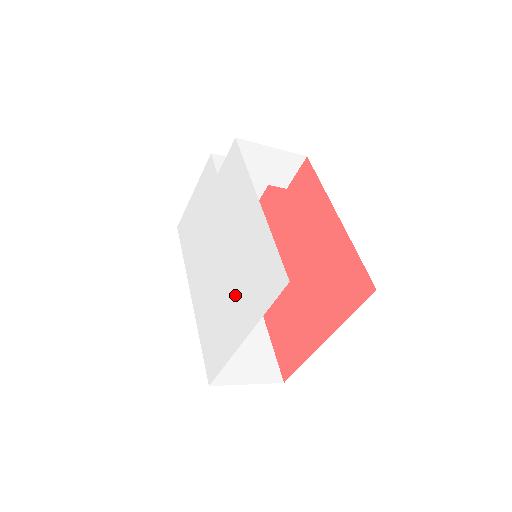
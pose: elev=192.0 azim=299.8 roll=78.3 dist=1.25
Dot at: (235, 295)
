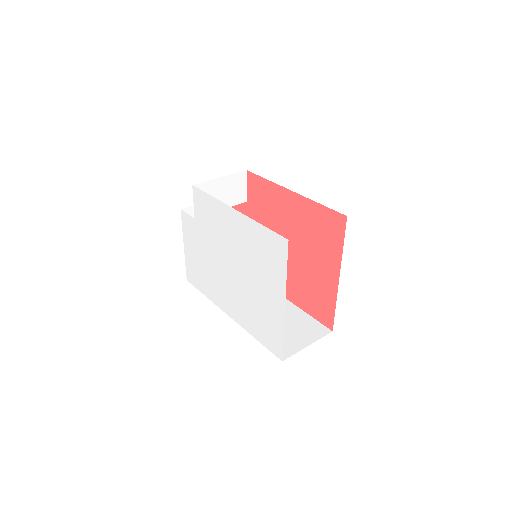
Dot at: (259, 283)
